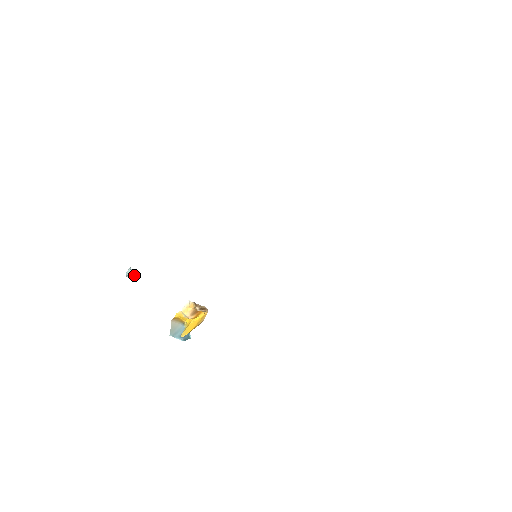
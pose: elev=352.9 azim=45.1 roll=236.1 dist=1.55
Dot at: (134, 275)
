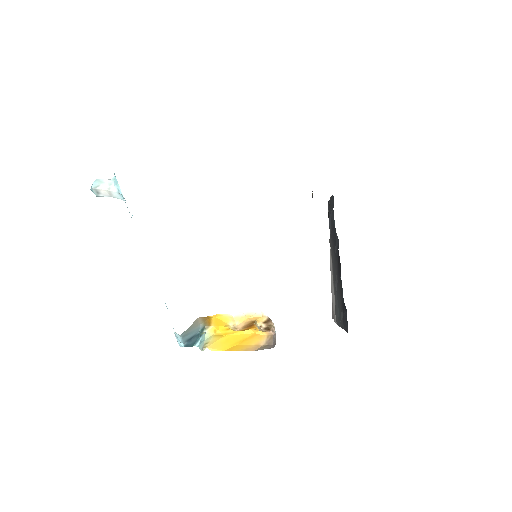
Dot at: (107, 194)
